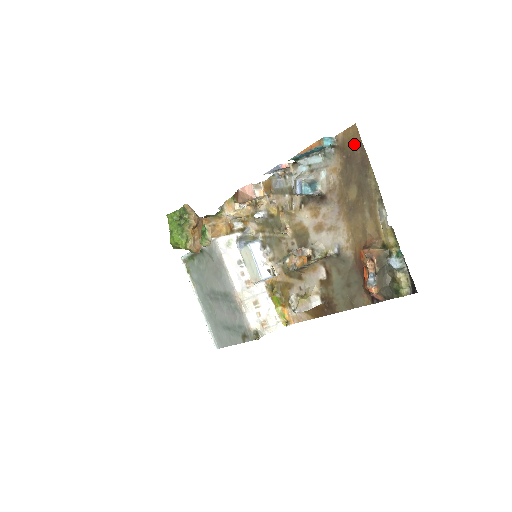
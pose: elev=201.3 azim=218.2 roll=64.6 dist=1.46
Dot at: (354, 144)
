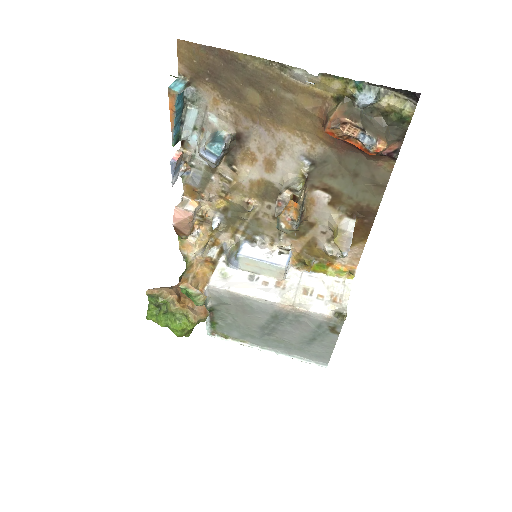
Dot at: (199, 57)
